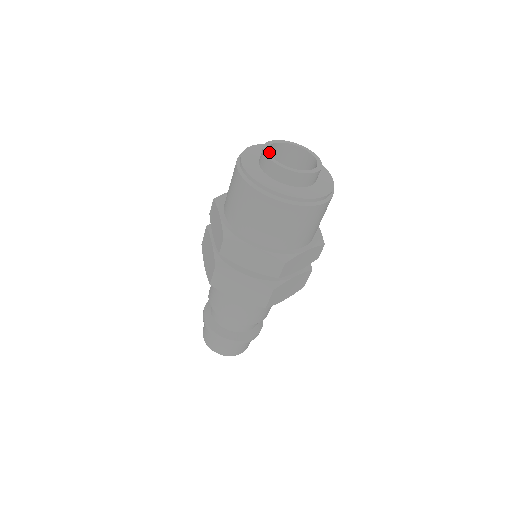
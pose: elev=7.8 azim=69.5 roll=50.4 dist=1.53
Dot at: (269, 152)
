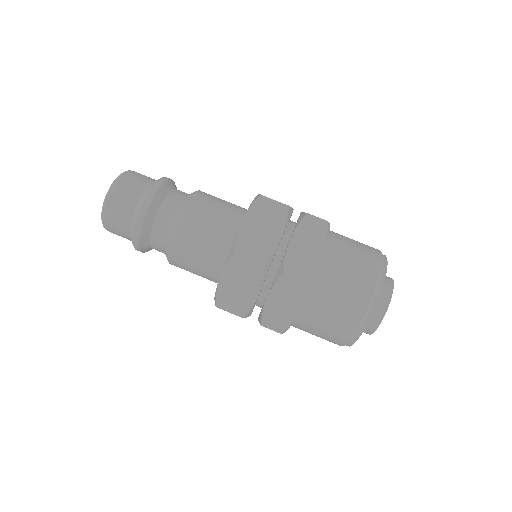
Dot at: (379, 299)
